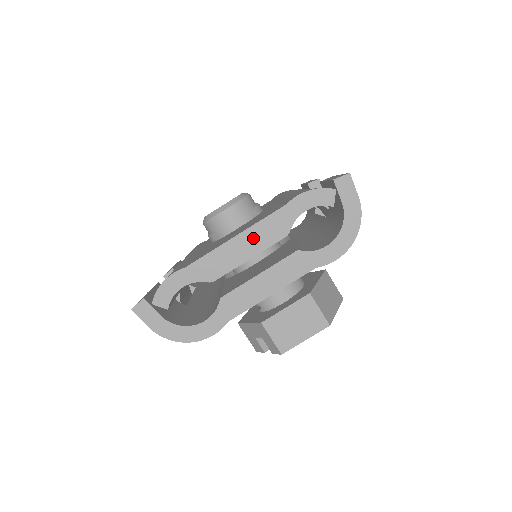
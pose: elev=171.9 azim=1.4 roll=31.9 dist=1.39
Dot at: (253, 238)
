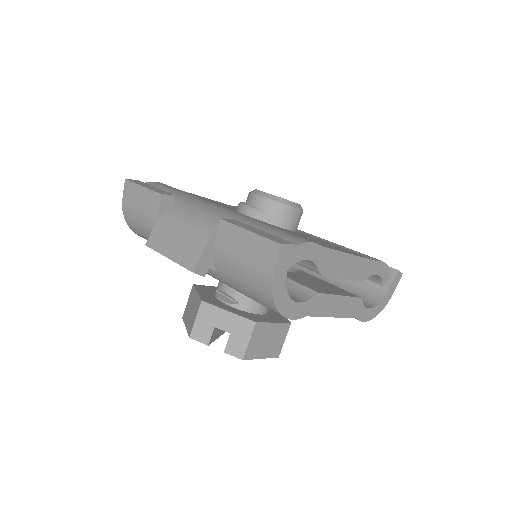
Dot at: (355, 266)
